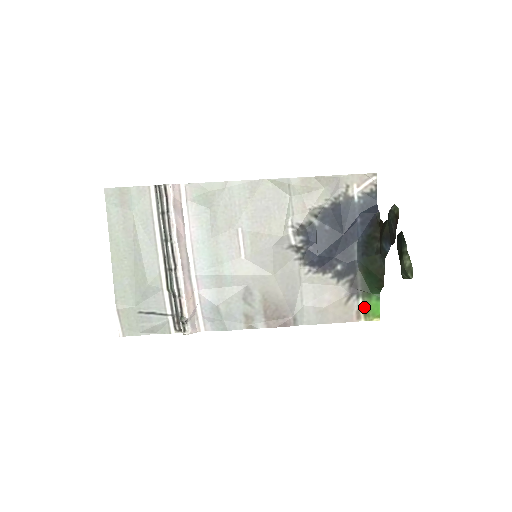
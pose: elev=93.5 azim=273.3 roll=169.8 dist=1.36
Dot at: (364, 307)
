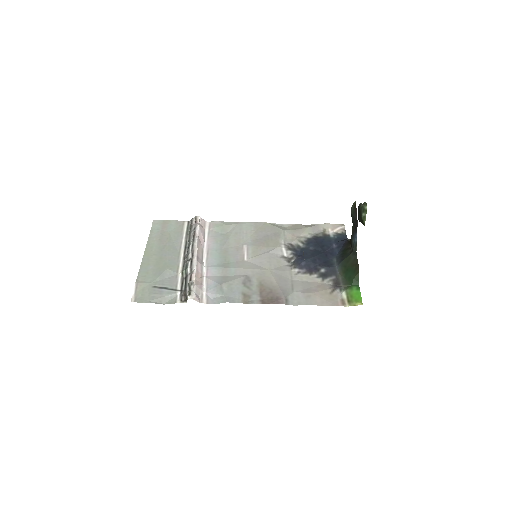
Dot at: (347, 296)
